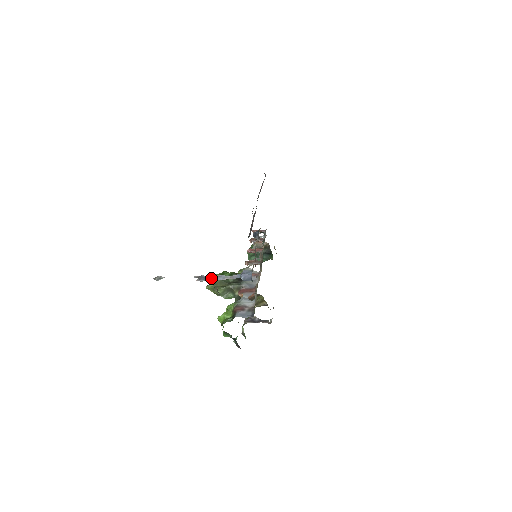
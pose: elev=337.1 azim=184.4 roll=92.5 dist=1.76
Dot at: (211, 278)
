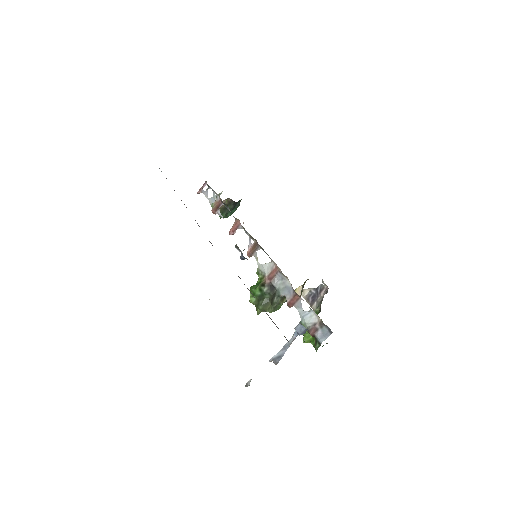
Dot at: (281, 354)
